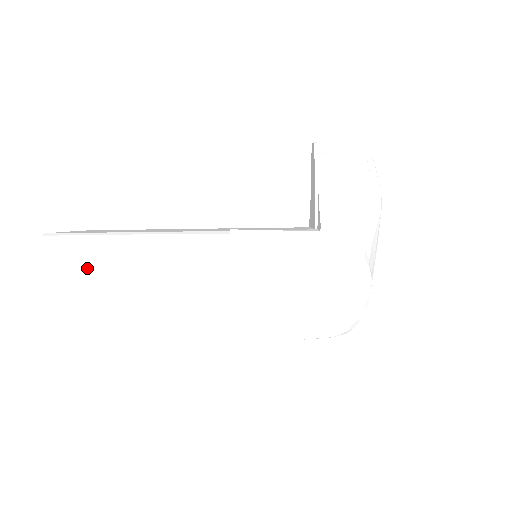
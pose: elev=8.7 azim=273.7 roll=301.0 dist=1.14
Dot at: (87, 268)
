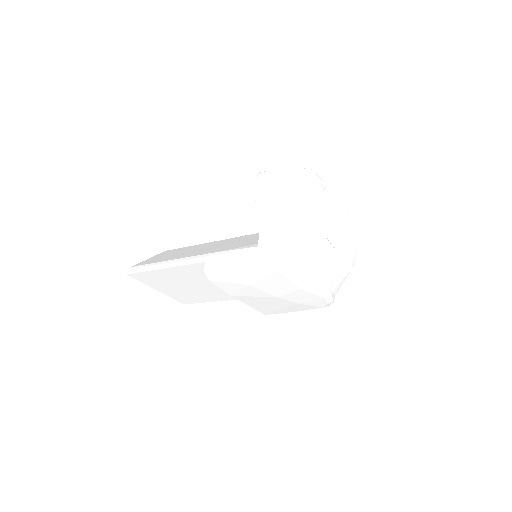
Dot at: (159, 282)
